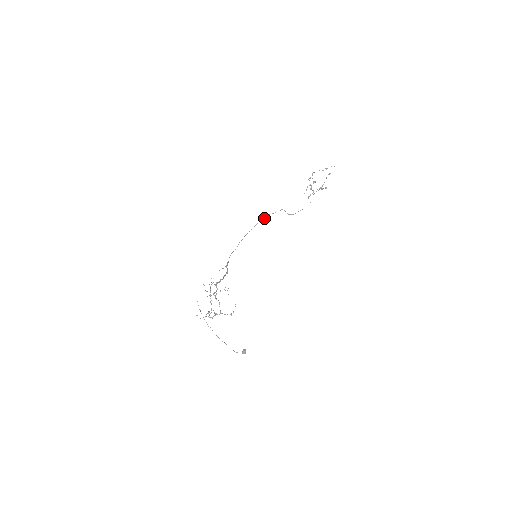
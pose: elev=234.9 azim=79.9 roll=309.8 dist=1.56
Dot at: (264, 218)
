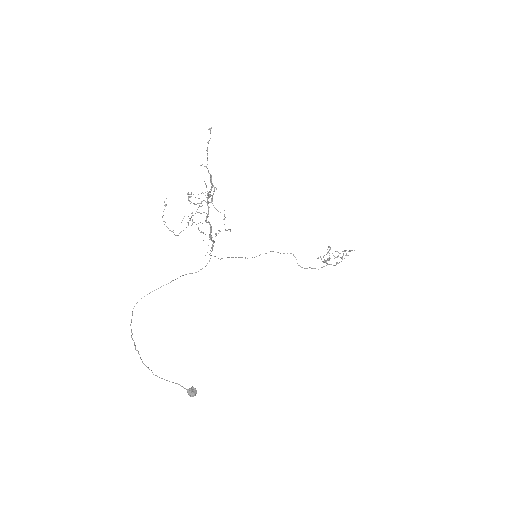
Dot at: occluded
